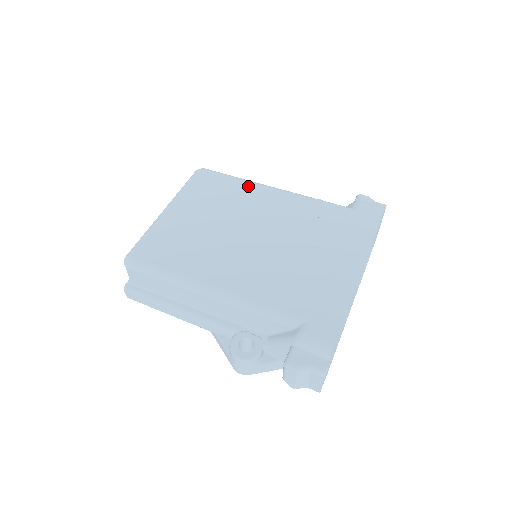
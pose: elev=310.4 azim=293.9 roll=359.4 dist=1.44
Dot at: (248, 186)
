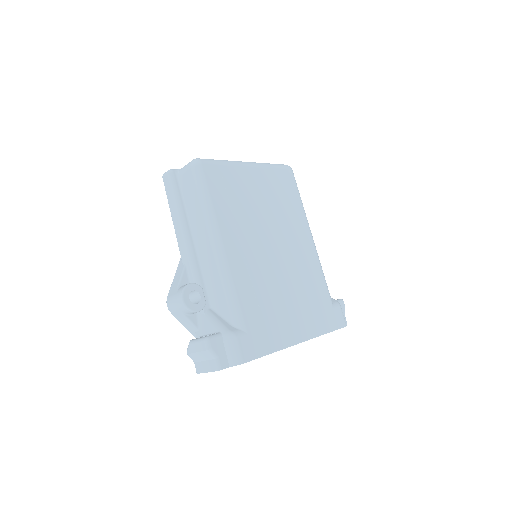
Dot at: (302, 215)
